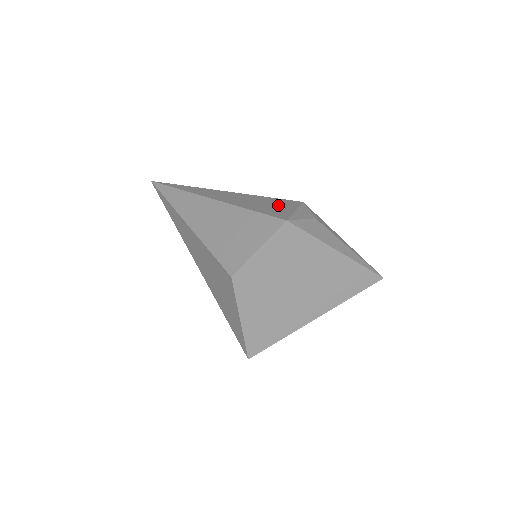
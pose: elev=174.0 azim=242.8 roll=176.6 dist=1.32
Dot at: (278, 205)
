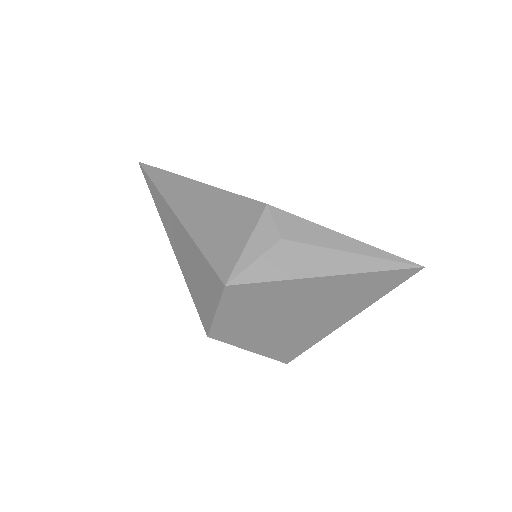
Dot at: (233, 225)
